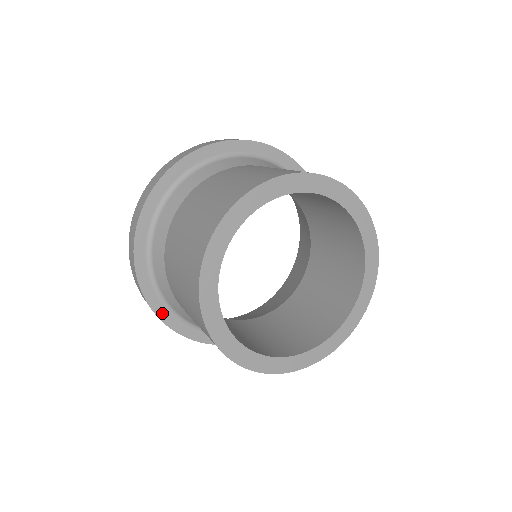
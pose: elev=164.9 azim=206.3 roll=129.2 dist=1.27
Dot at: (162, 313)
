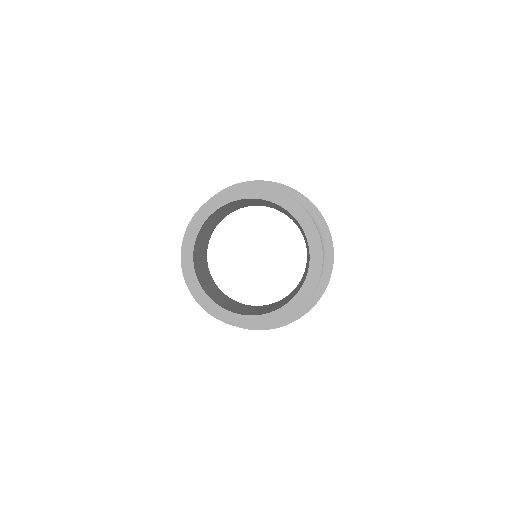
Dot at: occluded
